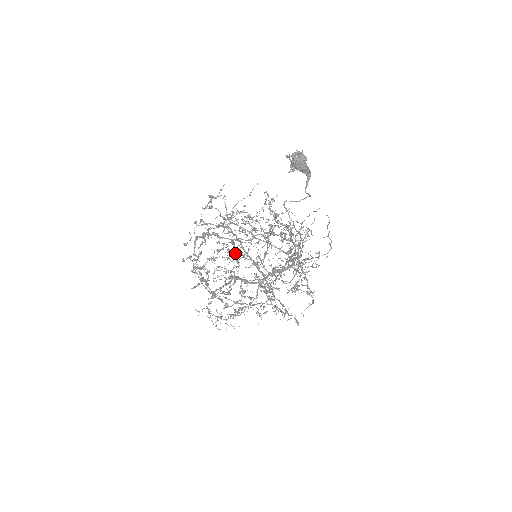
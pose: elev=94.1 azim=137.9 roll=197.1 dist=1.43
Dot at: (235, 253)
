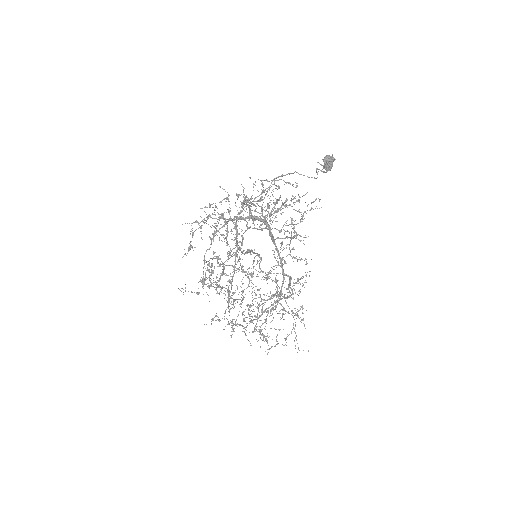
Dot at: occluded
